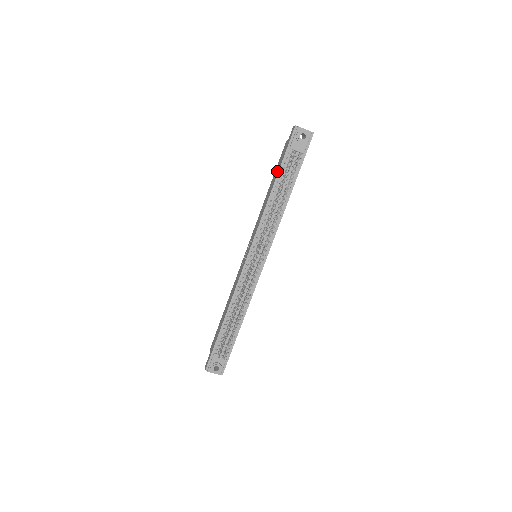
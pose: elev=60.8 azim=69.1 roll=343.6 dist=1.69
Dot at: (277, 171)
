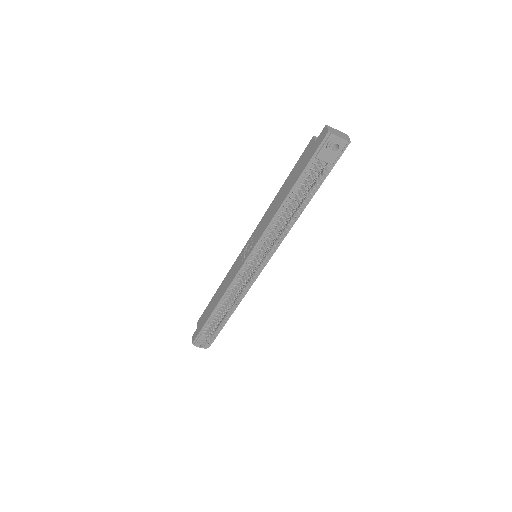
Dot at: (295, 177)
